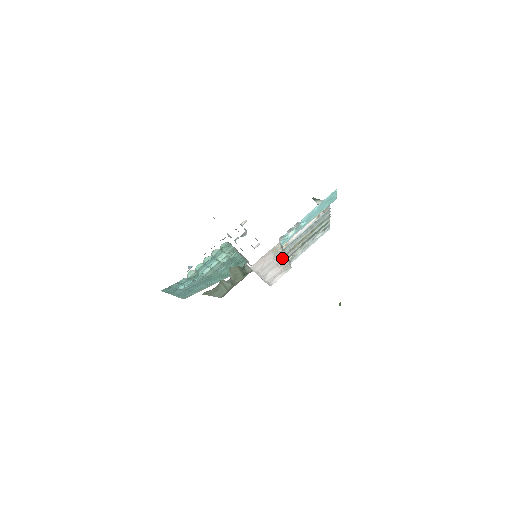
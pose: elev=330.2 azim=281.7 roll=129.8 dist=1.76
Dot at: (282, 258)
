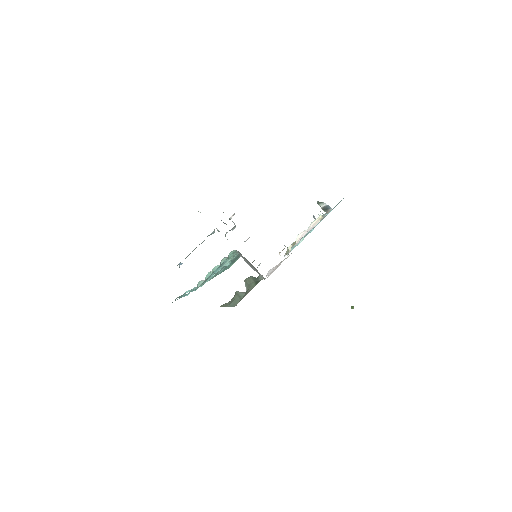
Dot at: occluded
